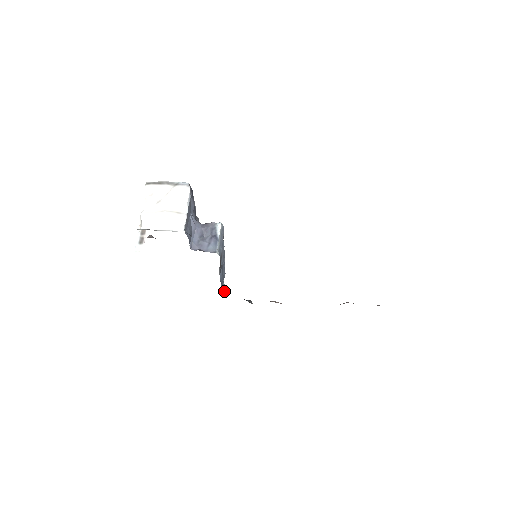
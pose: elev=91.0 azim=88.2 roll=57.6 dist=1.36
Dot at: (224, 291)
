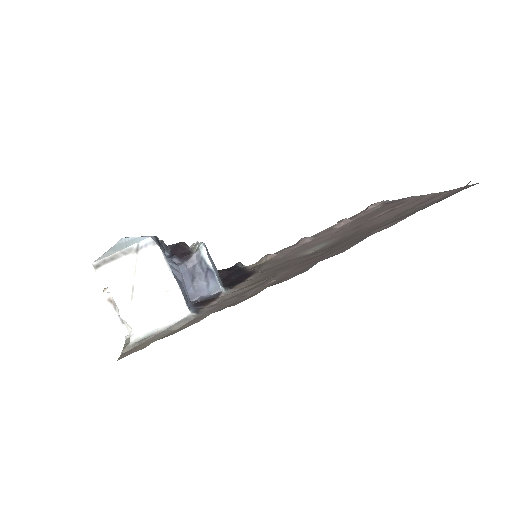
Dot at: occluded
